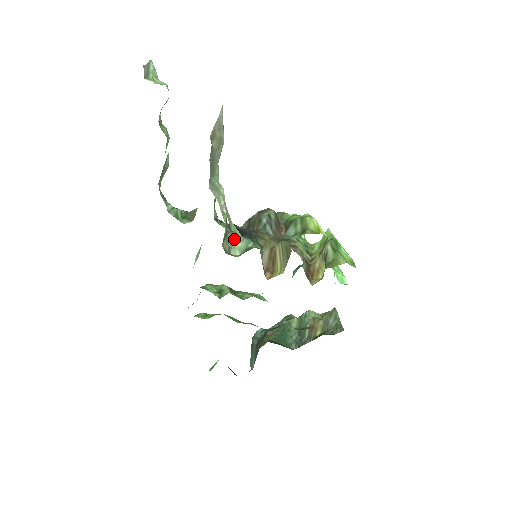
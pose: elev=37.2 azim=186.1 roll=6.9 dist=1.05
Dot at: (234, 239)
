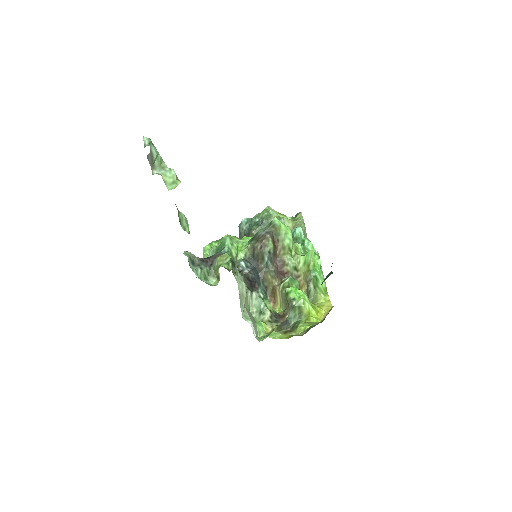
Dot at: (251, 298)
